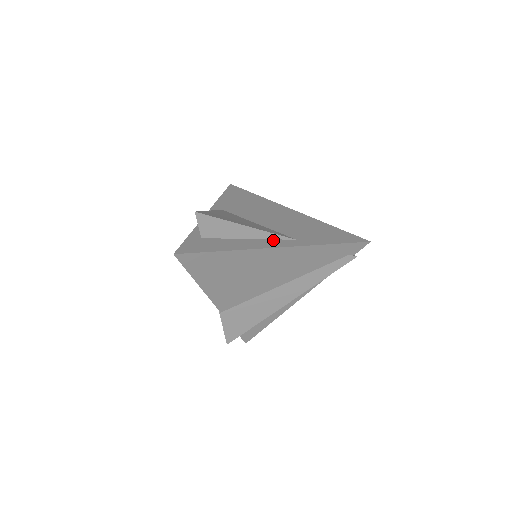
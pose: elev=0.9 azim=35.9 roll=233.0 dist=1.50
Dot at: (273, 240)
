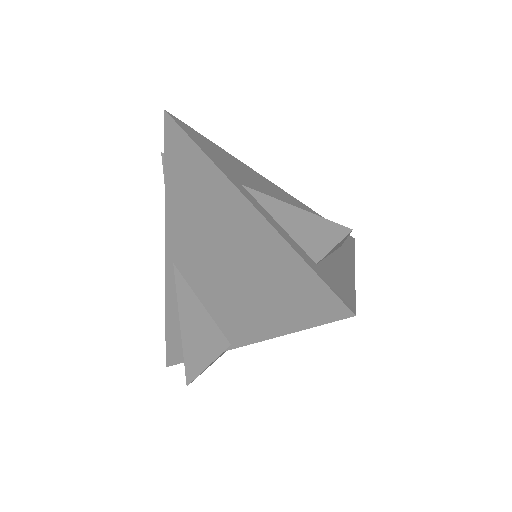
Dot at: (339, 252)
